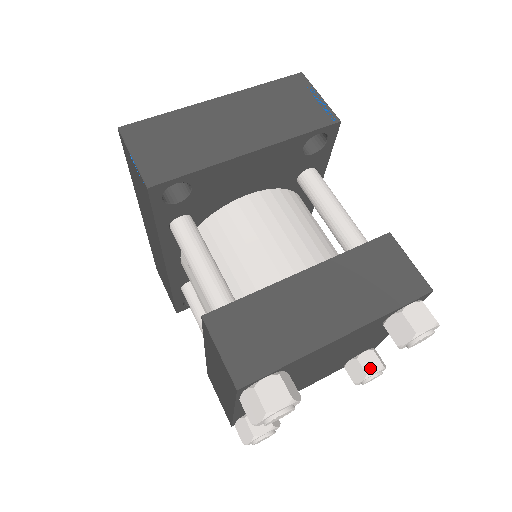
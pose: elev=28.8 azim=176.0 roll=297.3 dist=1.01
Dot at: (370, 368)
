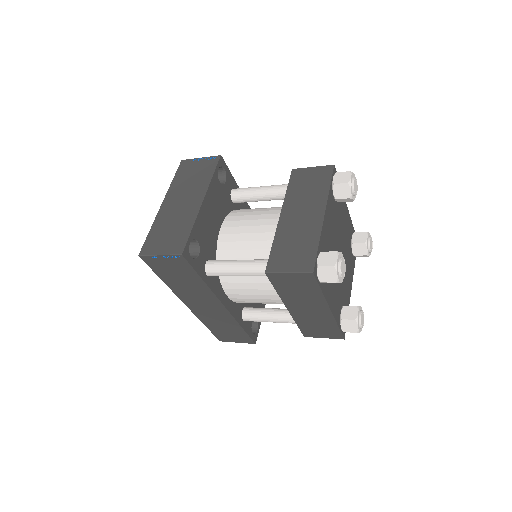
Dot at: (363, 239)
